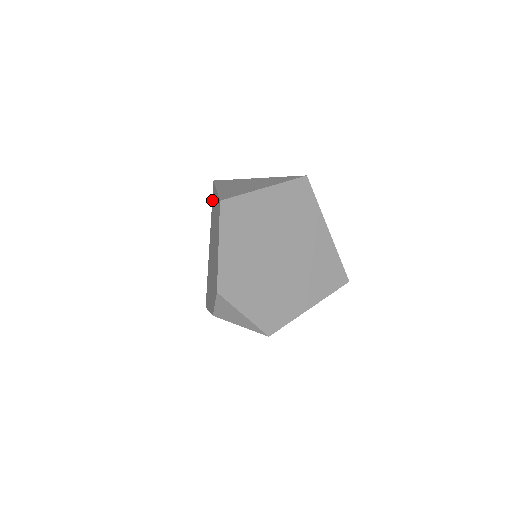
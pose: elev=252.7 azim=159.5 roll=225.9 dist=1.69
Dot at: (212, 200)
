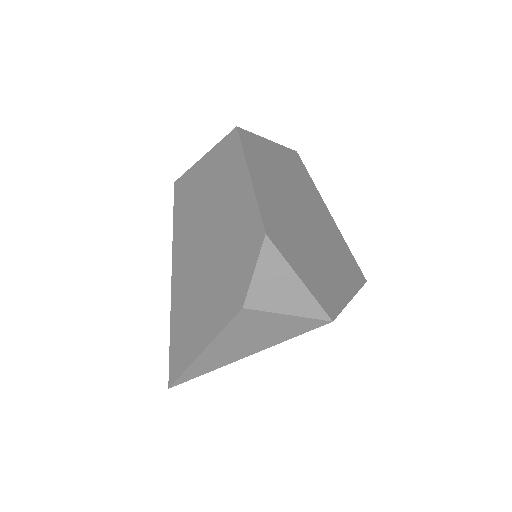
Dot at: (175, 206)
